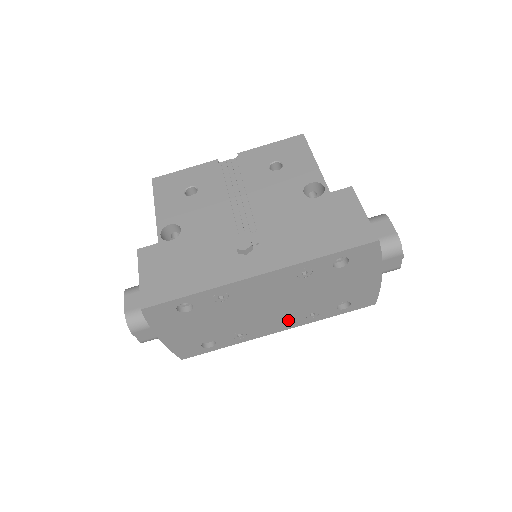
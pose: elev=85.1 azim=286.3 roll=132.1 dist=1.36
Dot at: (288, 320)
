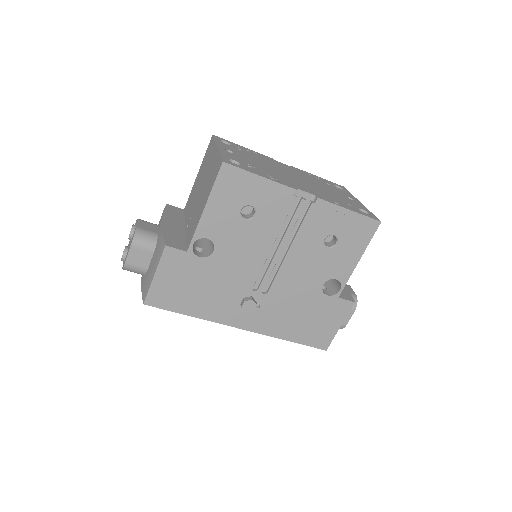
Dot at: occluded
